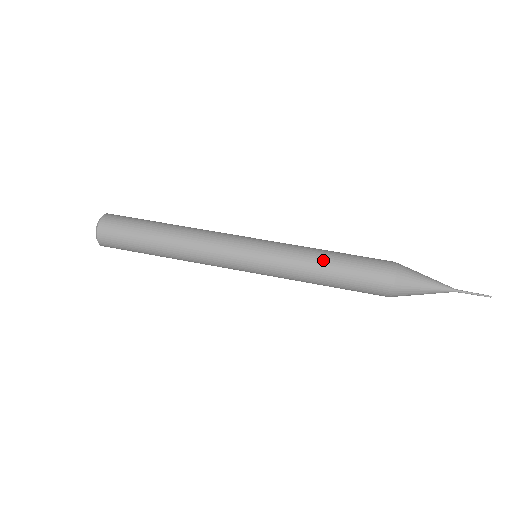
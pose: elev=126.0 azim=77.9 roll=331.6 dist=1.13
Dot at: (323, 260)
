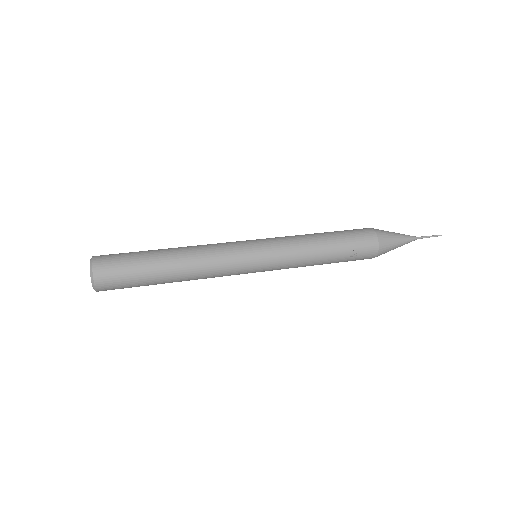
Dot at: occluded
